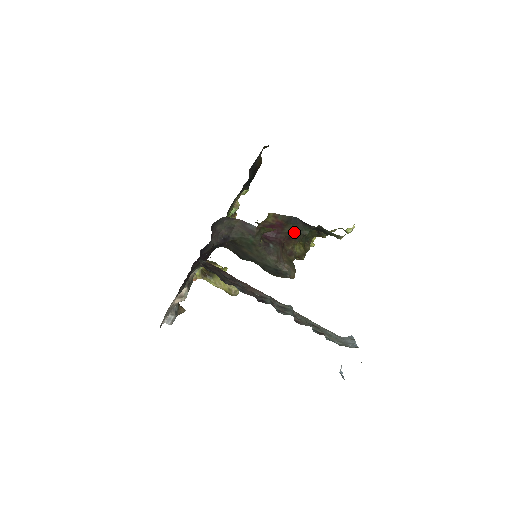
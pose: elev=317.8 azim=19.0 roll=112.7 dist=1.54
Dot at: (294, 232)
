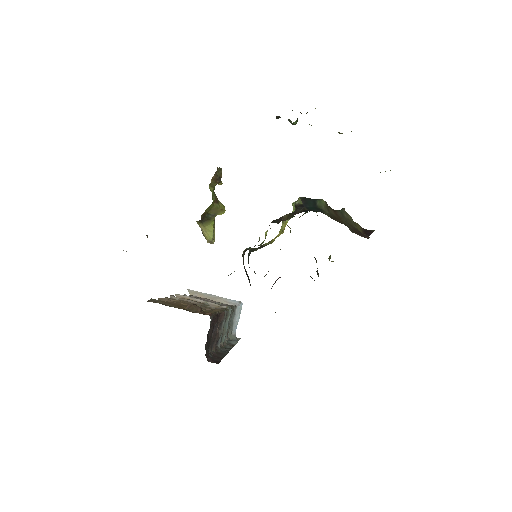
Dot at: occluded
